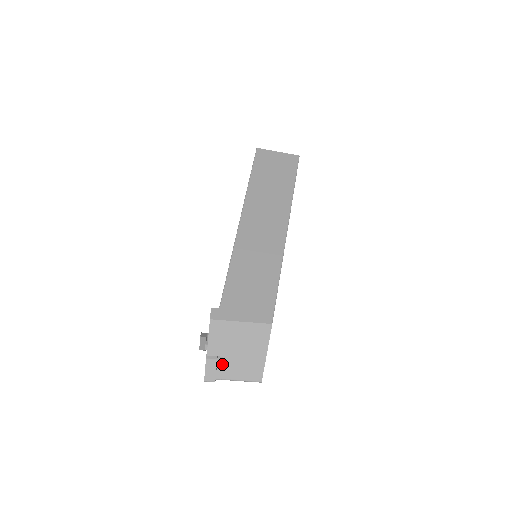
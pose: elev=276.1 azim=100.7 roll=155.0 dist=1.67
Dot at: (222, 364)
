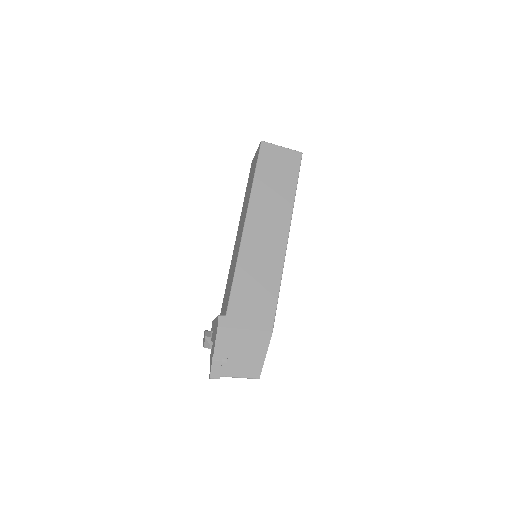
Dot at: (226, 364)
